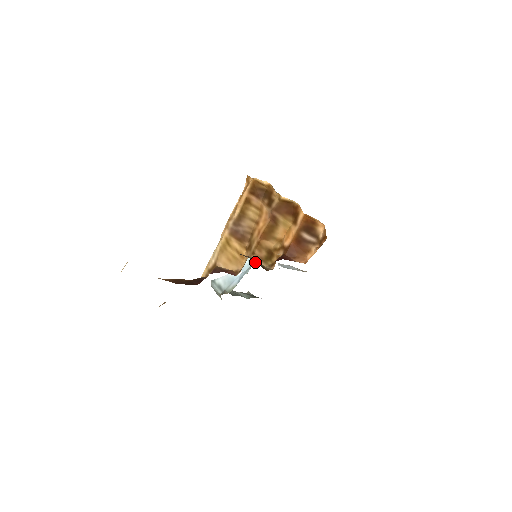
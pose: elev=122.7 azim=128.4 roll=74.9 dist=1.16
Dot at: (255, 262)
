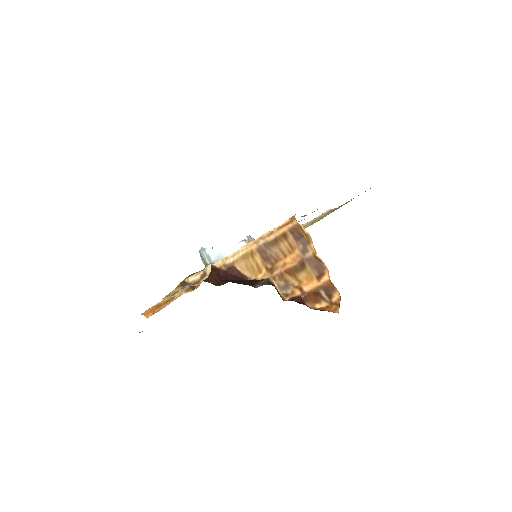
Dot at: occluded
